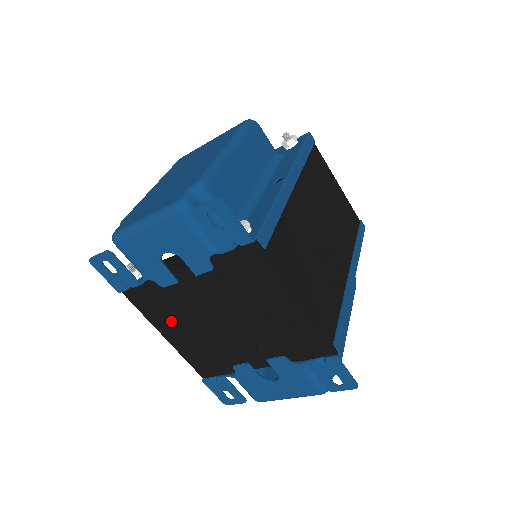
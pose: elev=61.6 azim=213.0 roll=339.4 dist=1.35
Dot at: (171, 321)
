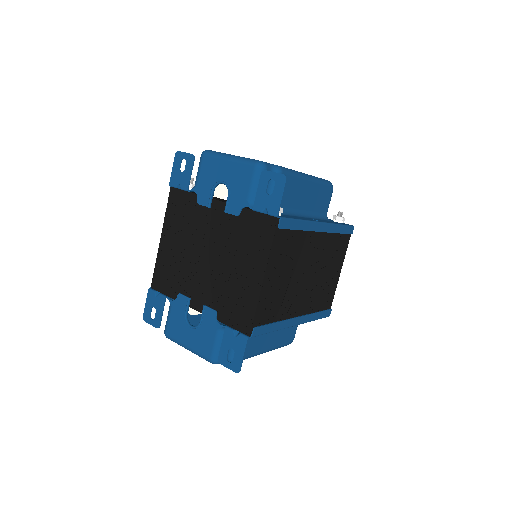
Dot at: (177, 230)
